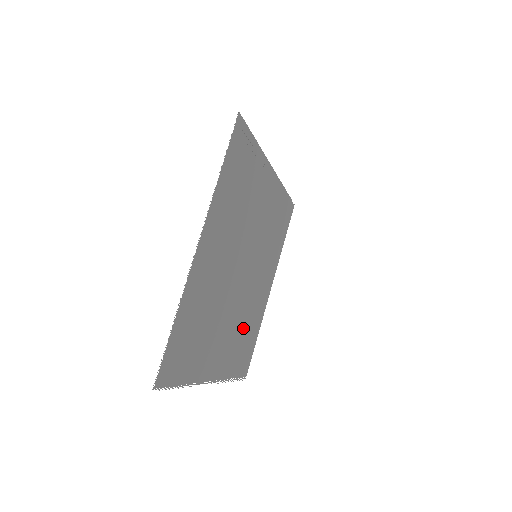
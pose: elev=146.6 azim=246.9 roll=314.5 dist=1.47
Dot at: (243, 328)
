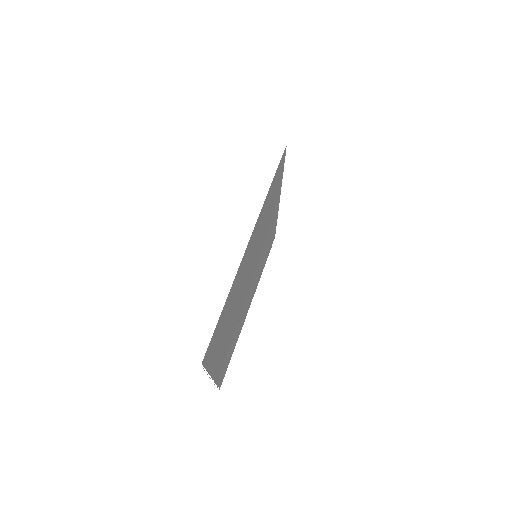
Dot at: (262, 260)
